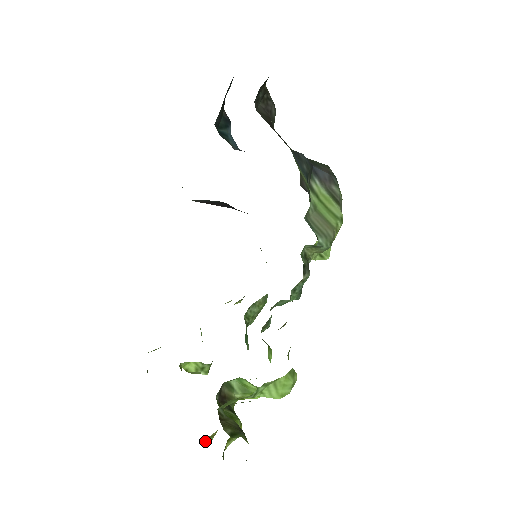
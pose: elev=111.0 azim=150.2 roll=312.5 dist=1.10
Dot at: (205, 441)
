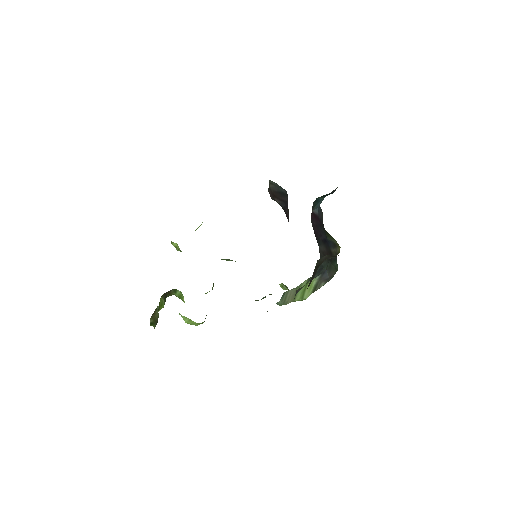
Dot at: occluded
